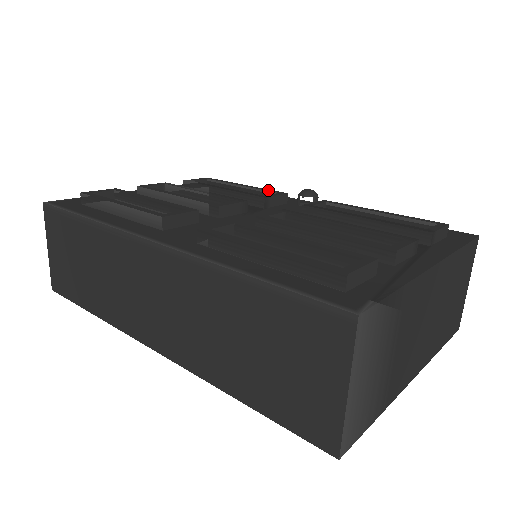
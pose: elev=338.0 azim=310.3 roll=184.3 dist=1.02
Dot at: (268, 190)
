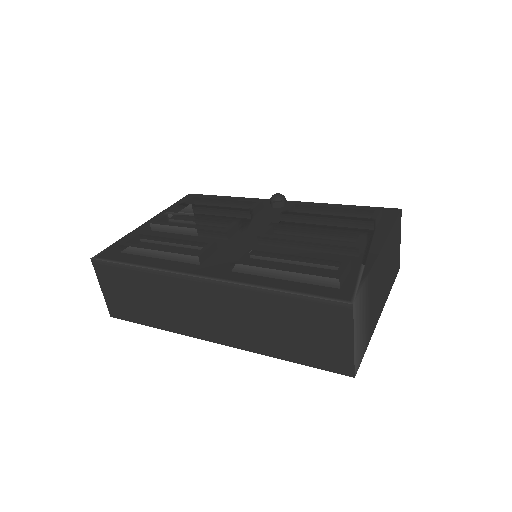
Dot at: (247, 200)
